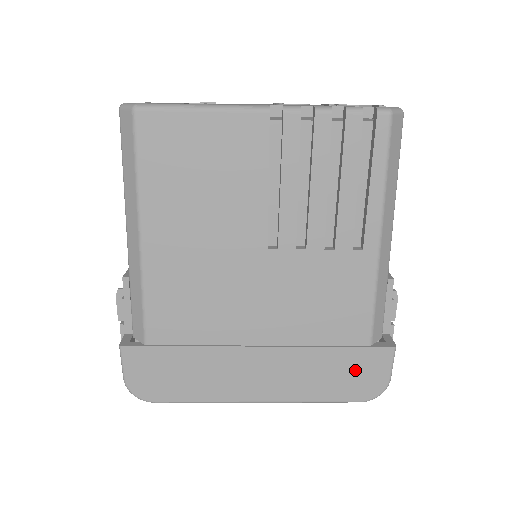
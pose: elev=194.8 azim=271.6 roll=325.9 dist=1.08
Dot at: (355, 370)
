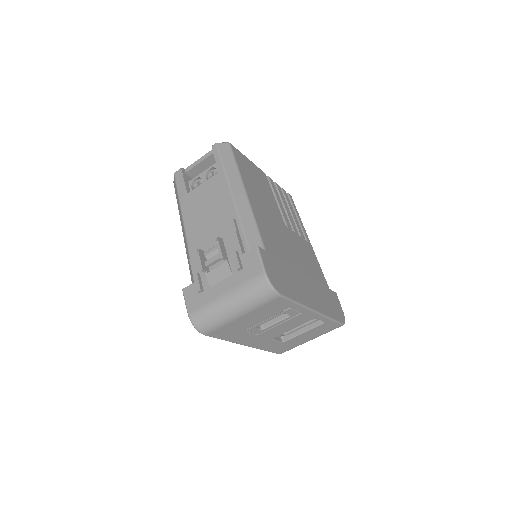
Dot at: (333, 302)
